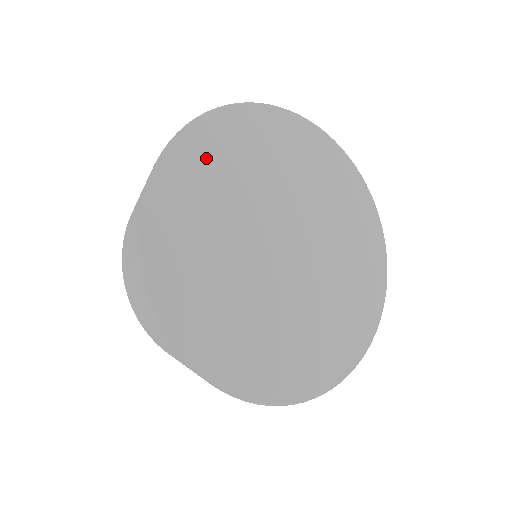
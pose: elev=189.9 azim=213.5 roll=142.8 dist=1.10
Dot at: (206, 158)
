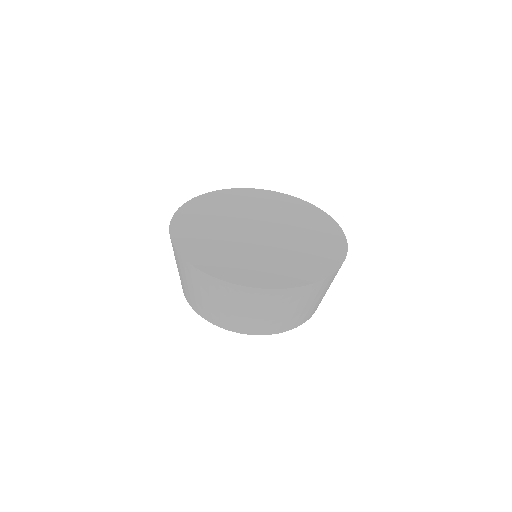
Dot at: (193, 218)
